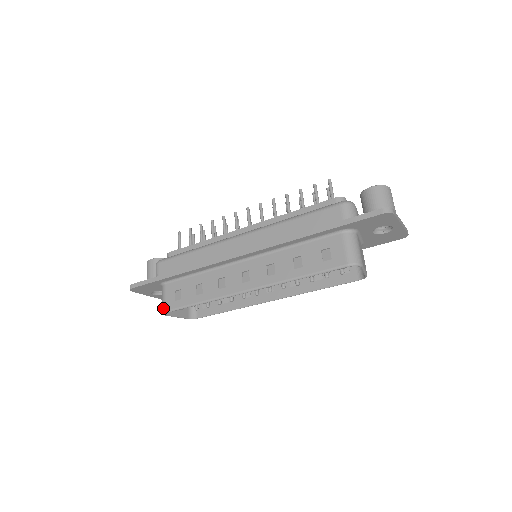
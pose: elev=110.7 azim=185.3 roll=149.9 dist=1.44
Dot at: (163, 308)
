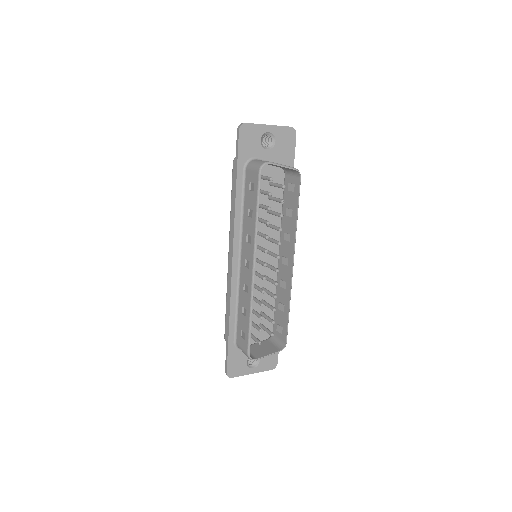
Dot at: (246, 355)
